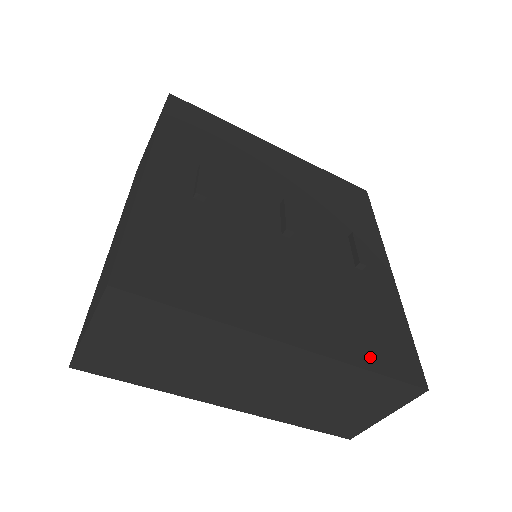
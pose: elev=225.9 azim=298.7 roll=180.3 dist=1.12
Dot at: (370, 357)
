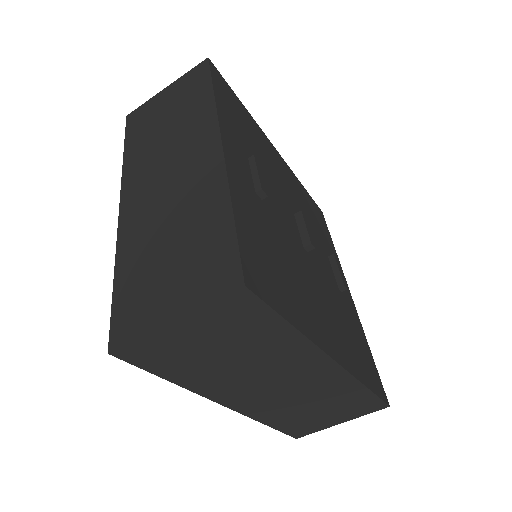
Dot at: (366, 376)
